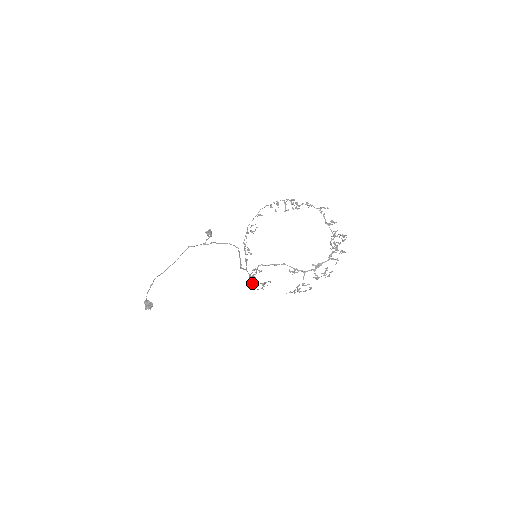
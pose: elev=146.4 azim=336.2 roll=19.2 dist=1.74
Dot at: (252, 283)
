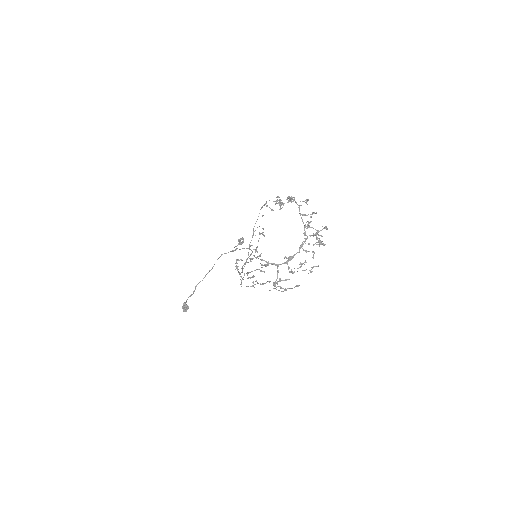
Dot at: (241, 280)
